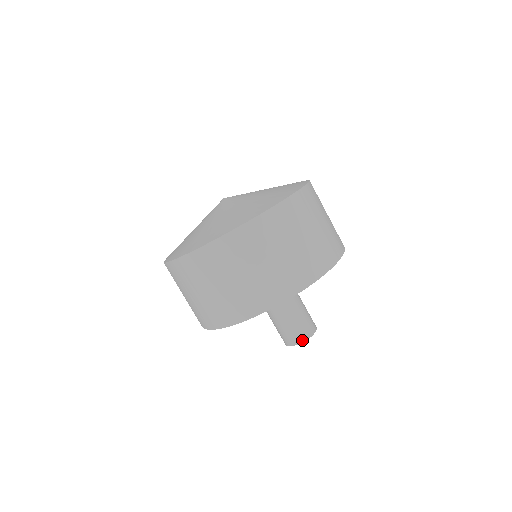
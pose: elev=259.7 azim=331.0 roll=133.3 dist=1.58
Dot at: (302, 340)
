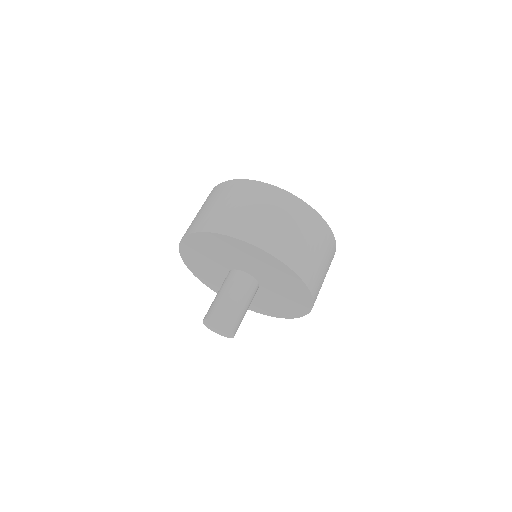
Dot at: (221, 322)
